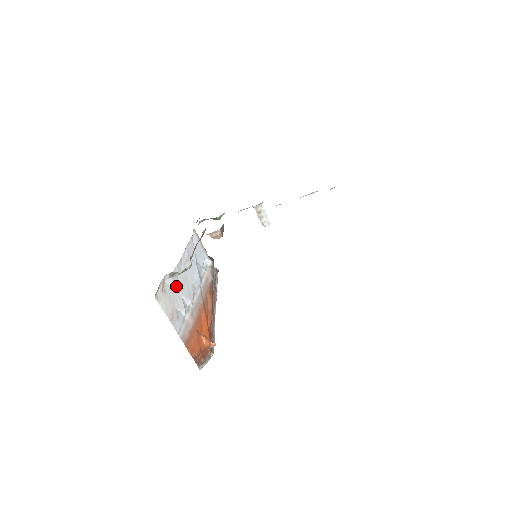
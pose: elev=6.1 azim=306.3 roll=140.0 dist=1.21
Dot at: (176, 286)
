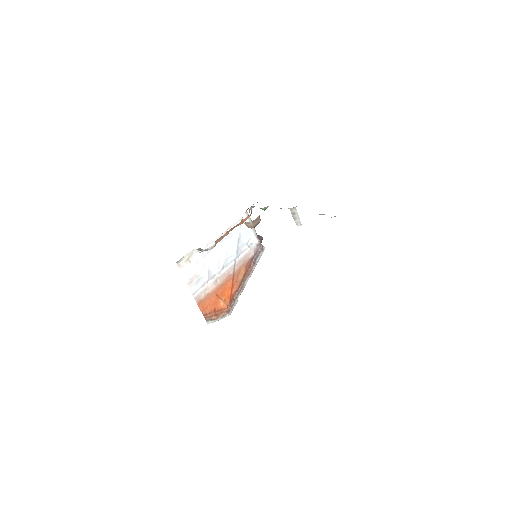
Dot at: (205, 258)
